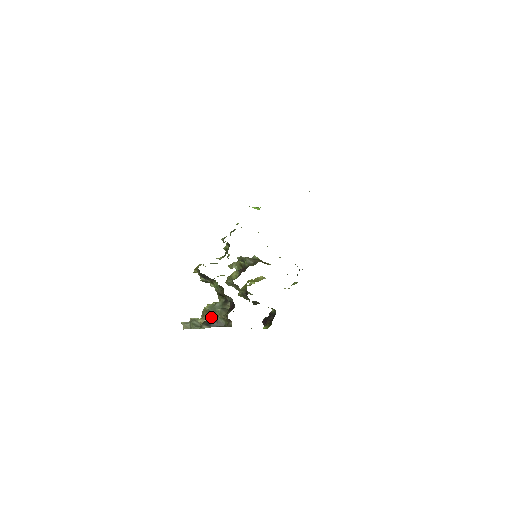
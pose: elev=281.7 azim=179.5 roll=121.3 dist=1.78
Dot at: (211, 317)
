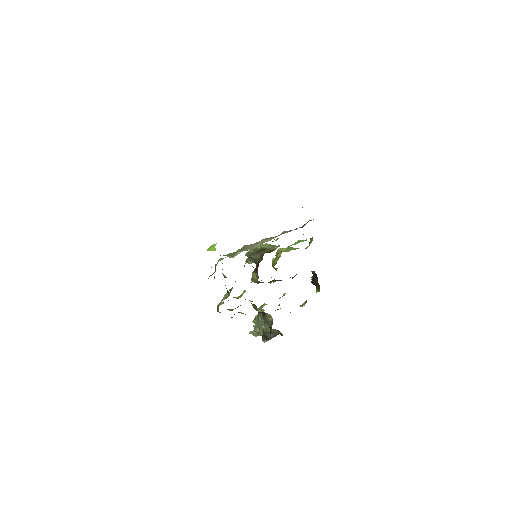
Dot at: (263, 332)
